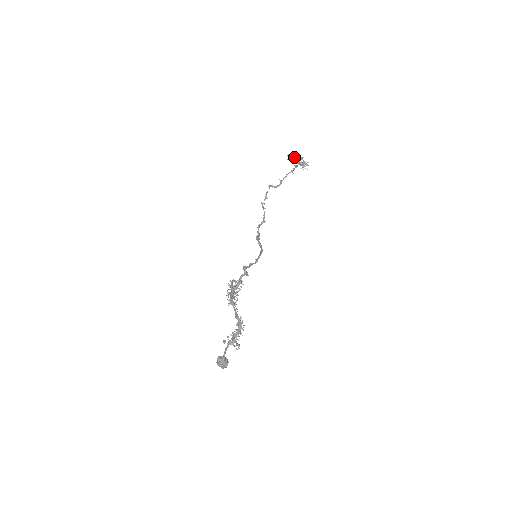
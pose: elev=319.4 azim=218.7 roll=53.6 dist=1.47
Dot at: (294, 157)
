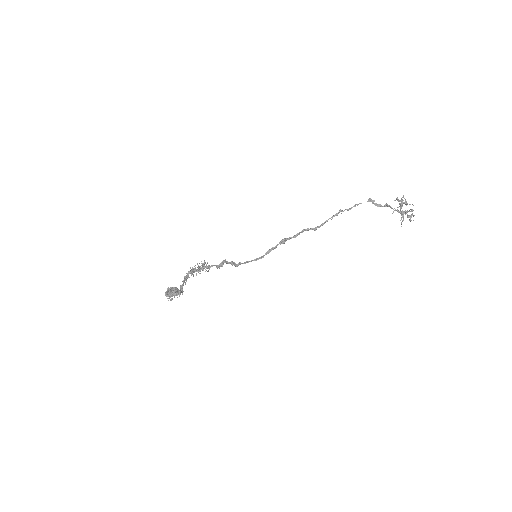
Dot at: (406, 202)
